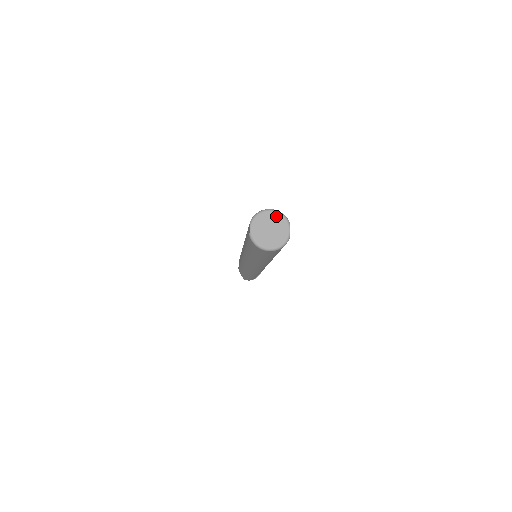
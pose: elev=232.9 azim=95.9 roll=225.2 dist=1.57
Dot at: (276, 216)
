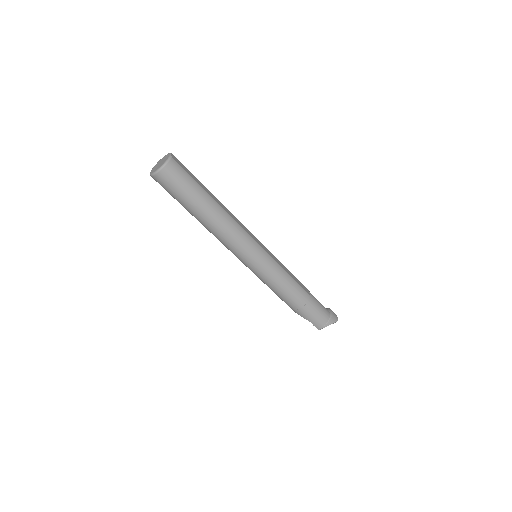
Dot at: (163, 158)
